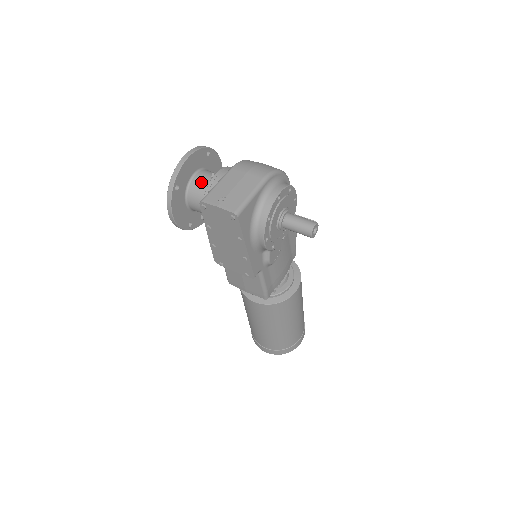
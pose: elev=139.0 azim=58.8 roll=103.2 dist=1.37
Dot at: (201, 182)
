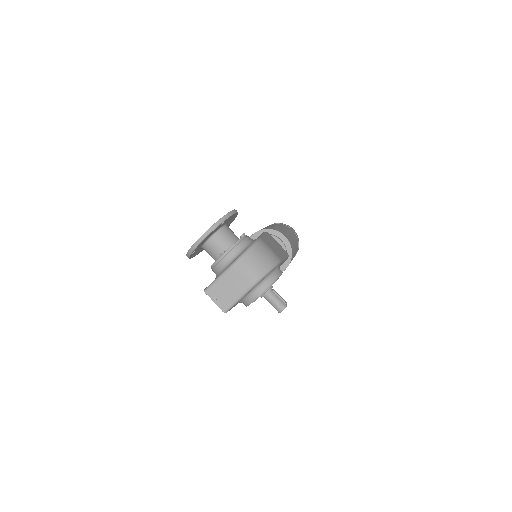
Dot at: (213, 248)
